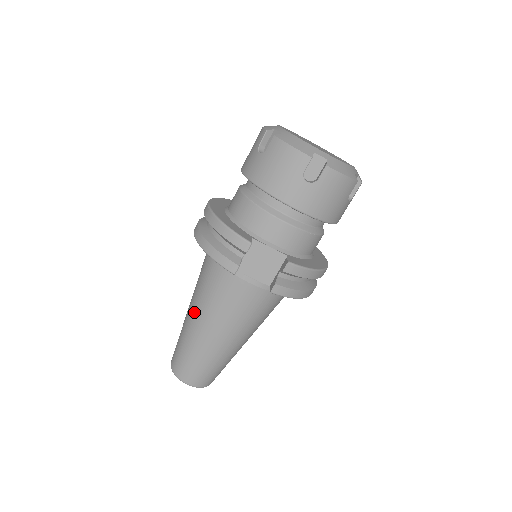
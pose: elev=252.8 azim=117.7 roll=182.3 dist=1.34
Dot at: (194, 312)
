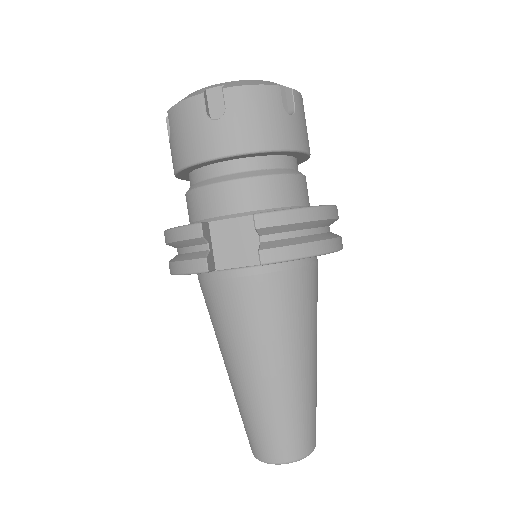
Dot at: (225, 361)
